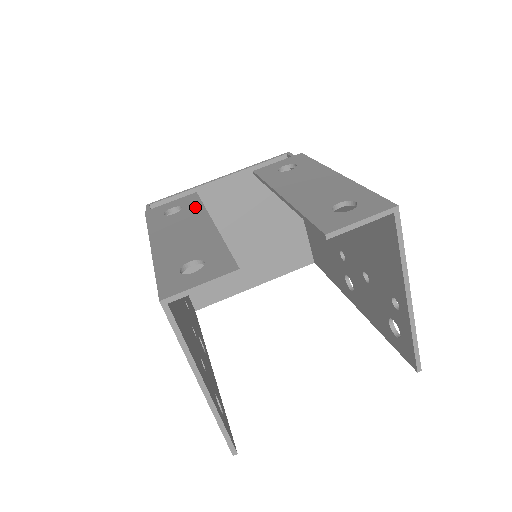
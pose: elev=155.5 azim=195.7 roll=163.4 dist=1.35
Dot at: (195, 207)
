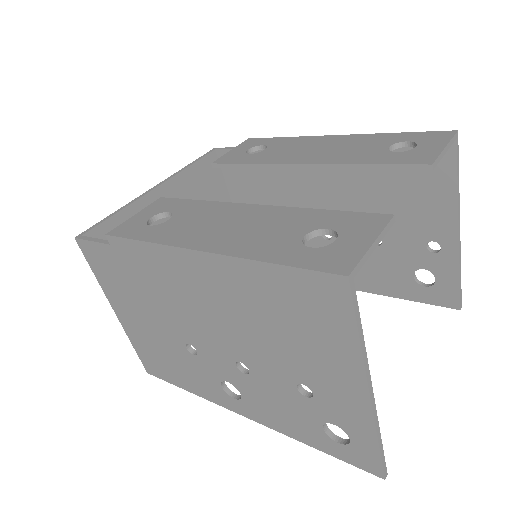
Dot at: (192, 205)
